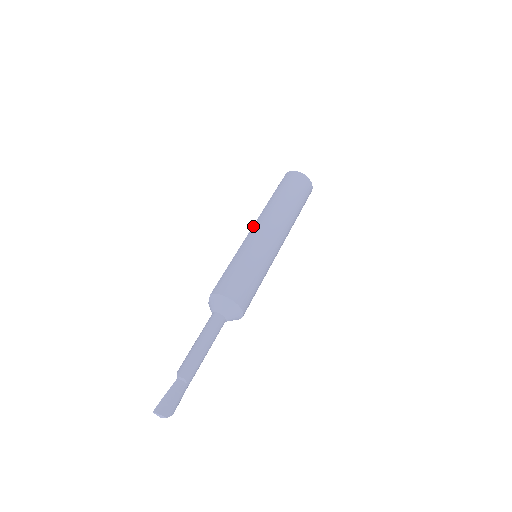
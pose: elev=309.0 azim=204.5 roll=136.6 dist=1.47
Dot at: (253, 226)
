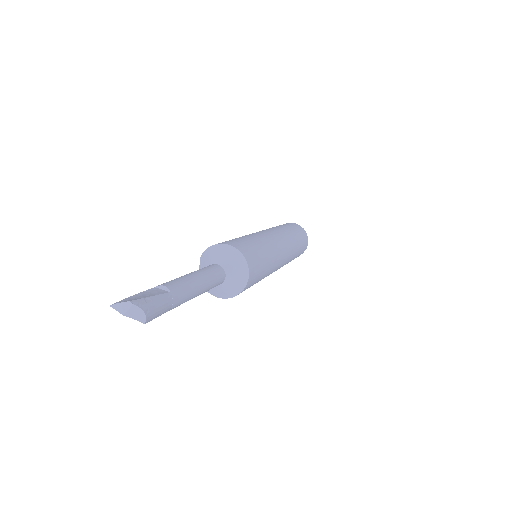
Dot at: occluded
